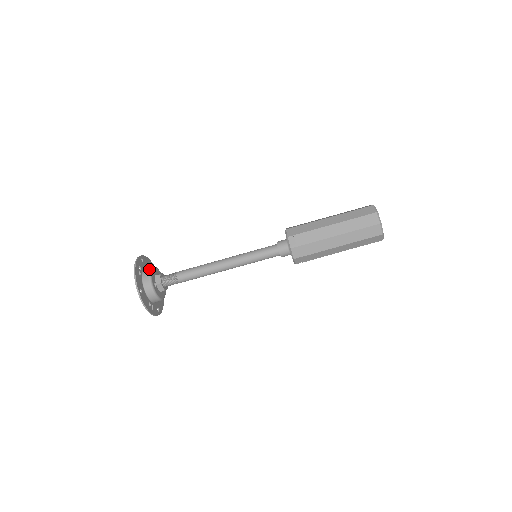
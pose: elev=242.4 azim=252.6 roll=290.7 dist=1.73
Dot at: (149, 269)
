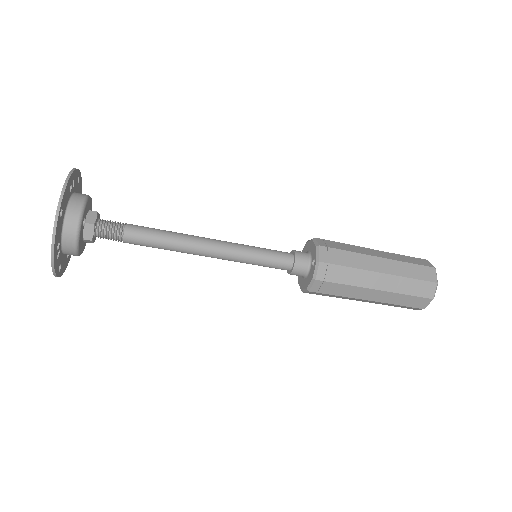
Dot at: occluded
